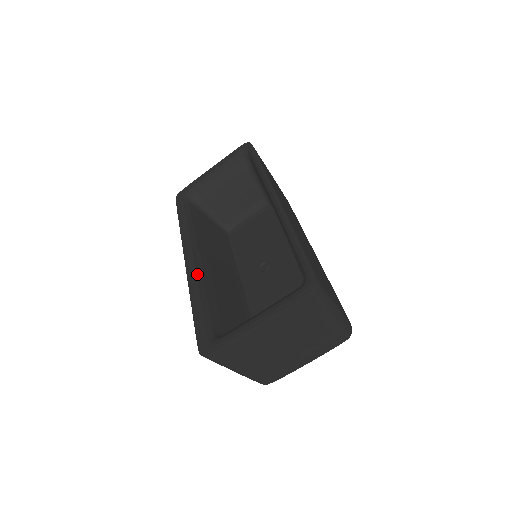
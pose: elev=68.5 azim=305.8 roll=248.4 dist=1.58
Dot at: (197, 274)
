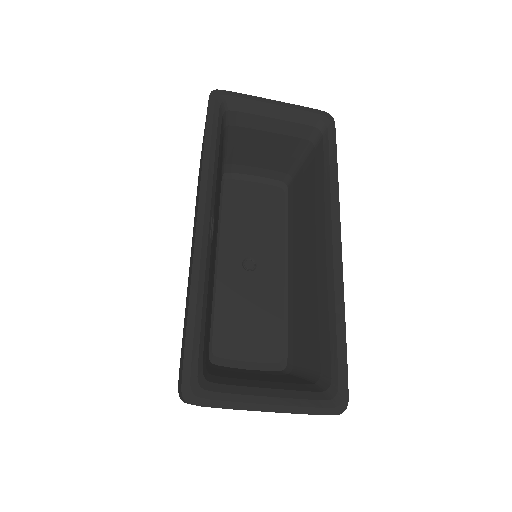
Dot at: (207, 259)
